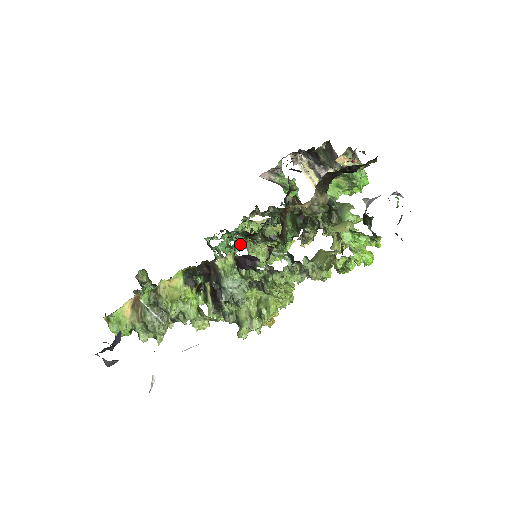
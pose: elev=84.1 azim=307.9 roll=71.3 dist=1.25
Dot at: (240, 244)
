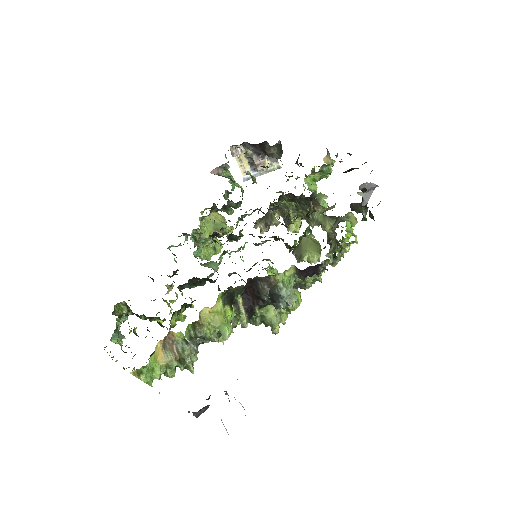
Dot at: (239, 248)
